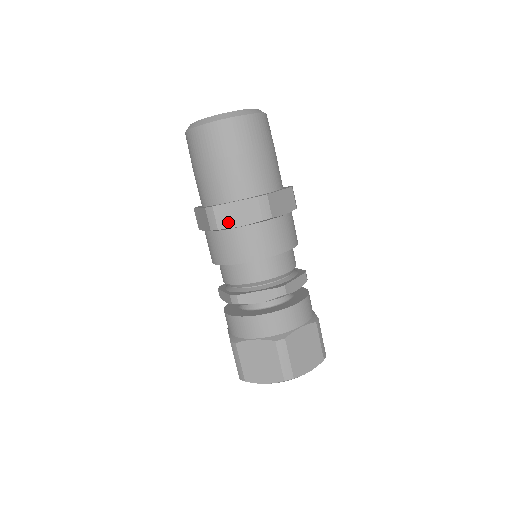
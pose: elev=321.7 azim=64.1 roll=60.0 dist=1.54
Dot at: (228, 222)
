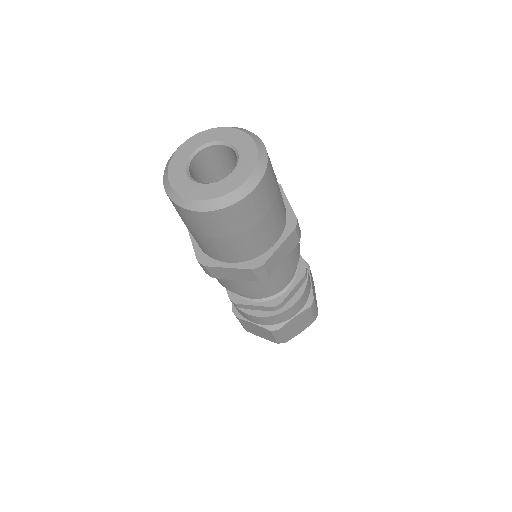
Dot at: (276, 265)
